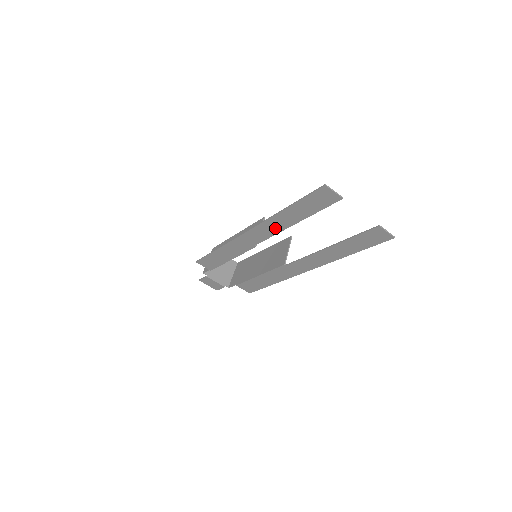
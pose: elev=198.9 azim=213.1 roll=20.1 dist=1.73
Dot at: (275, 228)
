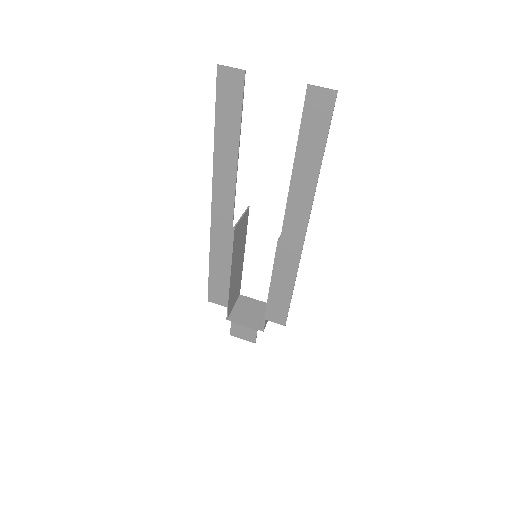
Dot at: (228, 179)
